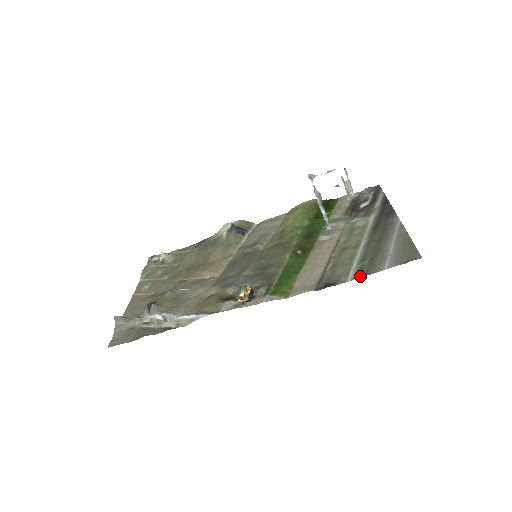
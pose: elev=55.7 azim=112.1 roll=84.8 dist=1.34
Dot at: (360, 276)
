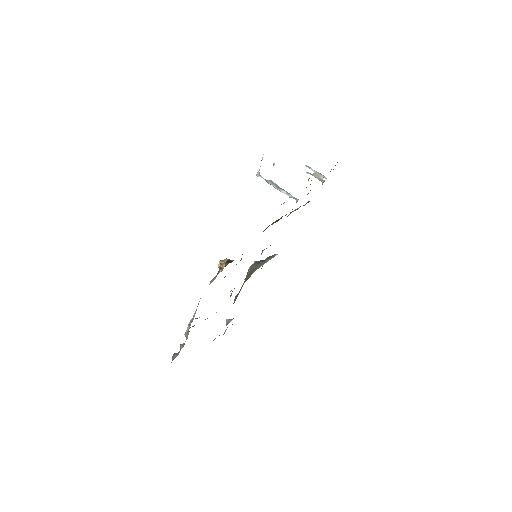
Dot at: occluded
